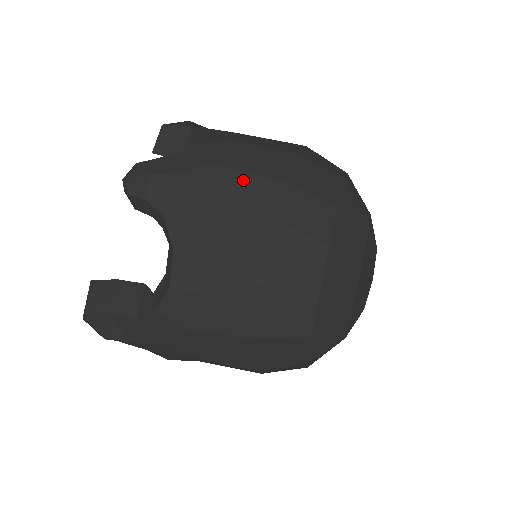
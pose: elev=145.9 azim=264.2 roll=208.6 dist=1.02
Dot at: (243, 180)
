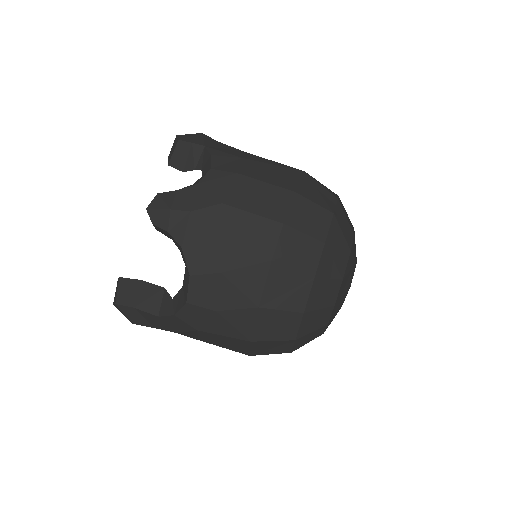
Dot at: (248, 220)
